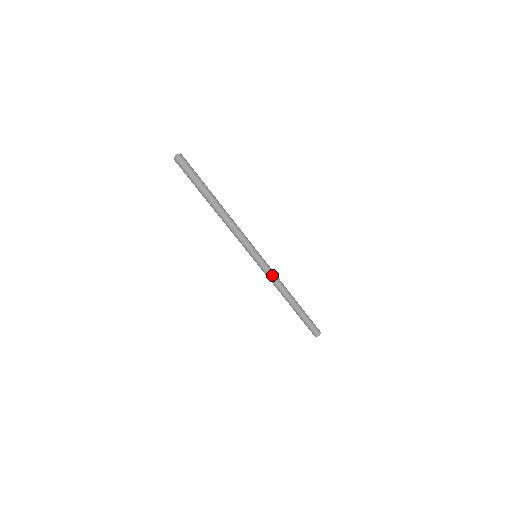
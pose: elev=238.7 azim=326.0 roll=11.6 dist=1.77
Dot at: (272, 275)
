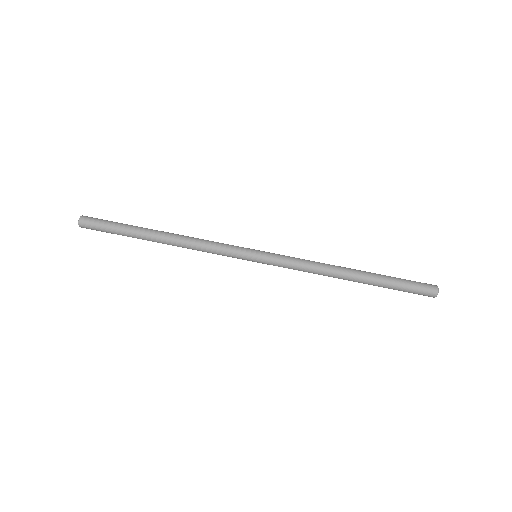
Dot at: (295, 258)
